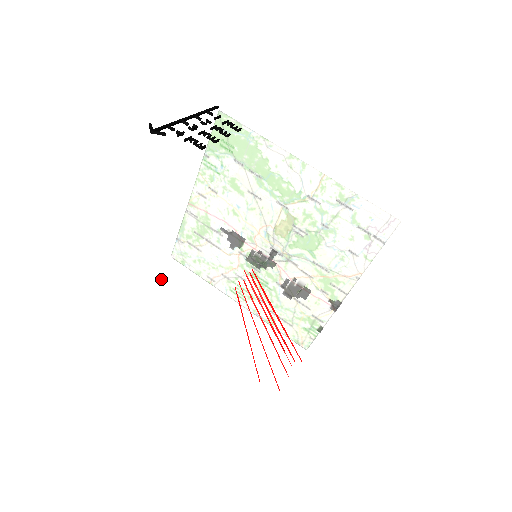
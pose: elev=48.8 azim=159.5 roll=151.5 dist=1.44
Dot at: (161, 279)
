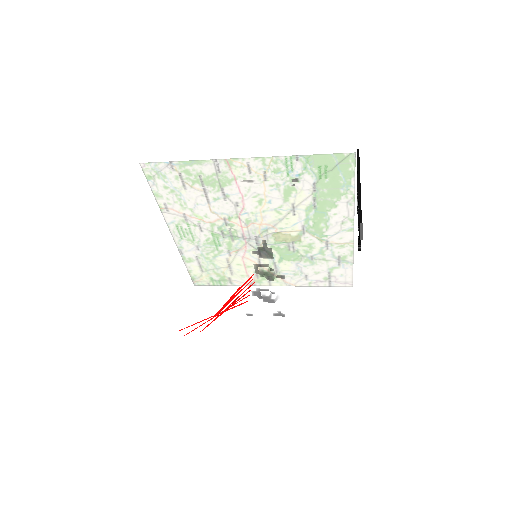
Dot at: (139, 210)
